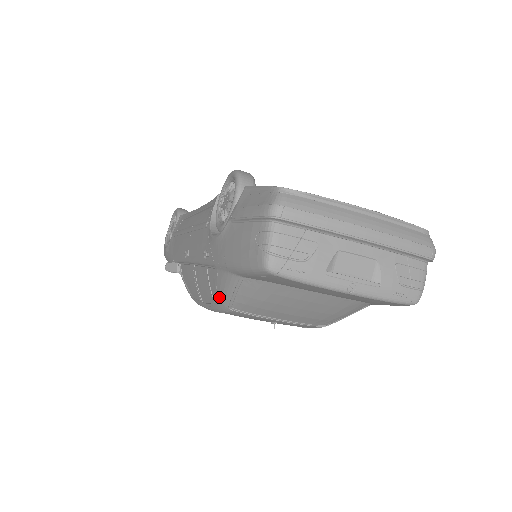
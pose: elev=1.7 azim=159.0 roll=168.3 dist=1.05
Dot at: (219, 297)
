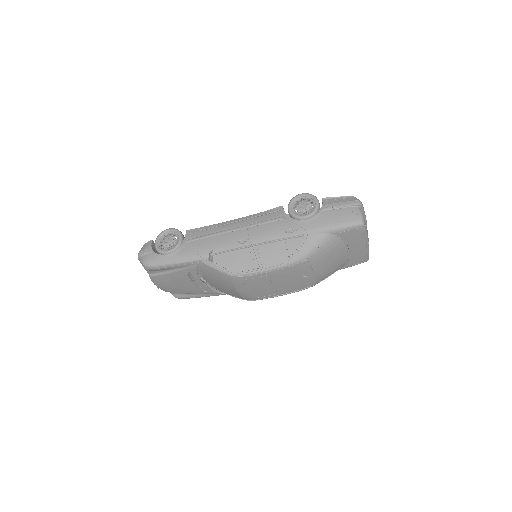
Dot at: (302, 252)
